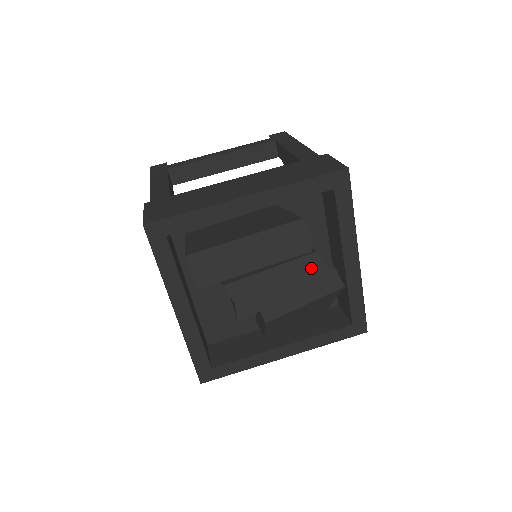
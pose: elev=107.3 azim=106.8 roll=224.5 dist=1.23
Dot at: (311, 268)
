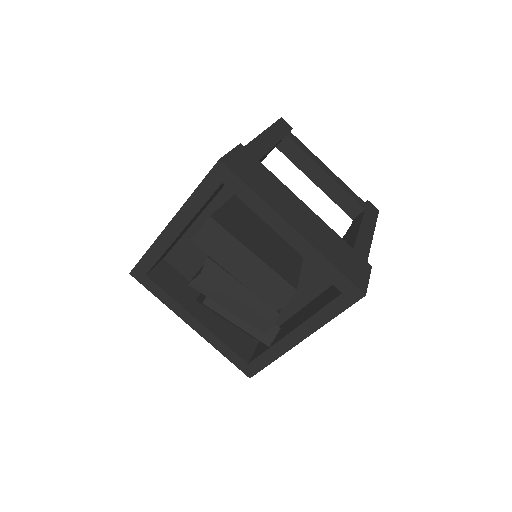
Dot at: (264, 316)
